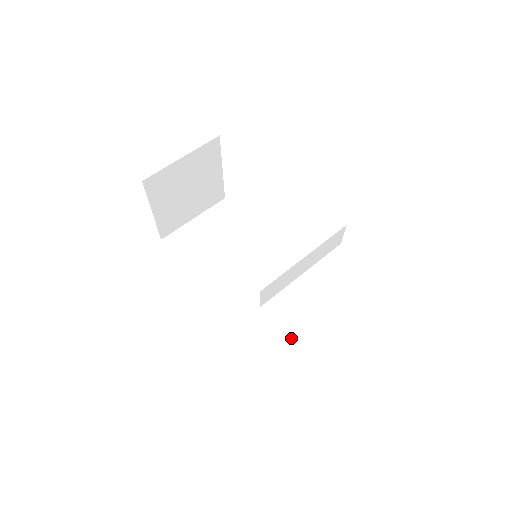
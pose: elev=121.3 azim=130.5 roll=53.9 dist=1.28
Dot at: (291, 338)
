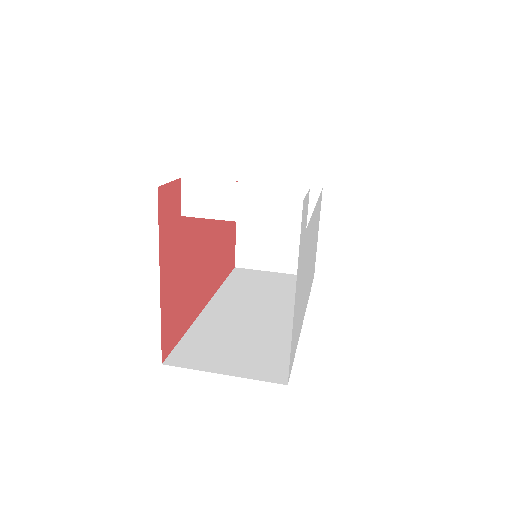
Dot at: (217, 351)
